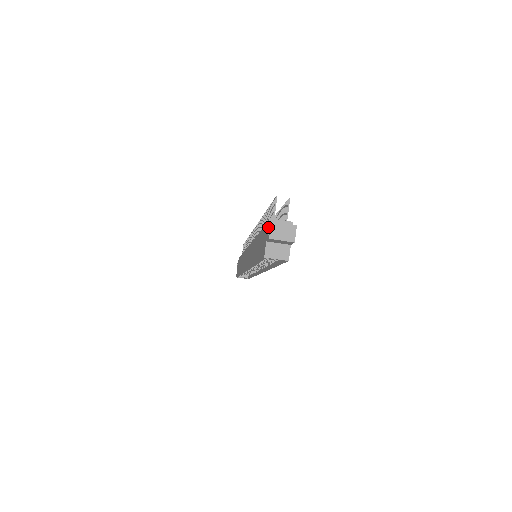
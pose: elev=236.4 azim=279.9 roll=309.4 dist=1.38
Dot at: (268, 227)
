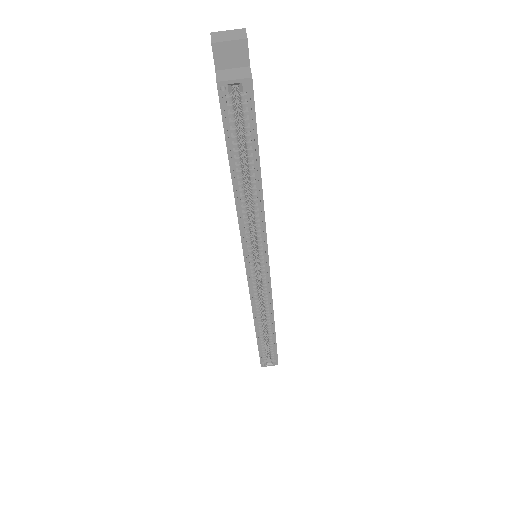
Dot at: occluded
